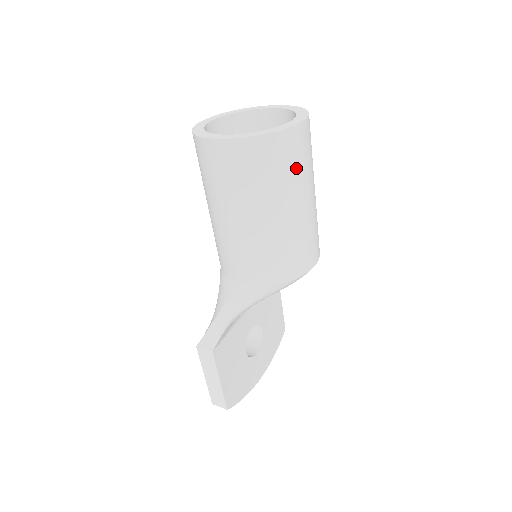
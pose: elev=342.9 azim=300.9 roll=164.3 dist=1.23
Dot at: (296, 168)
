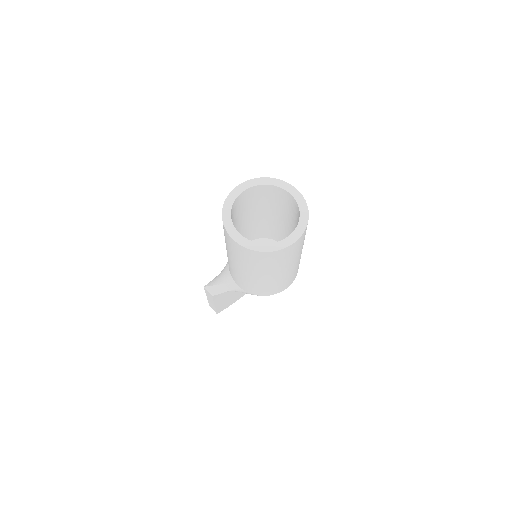
Dot at: (283, 261)
